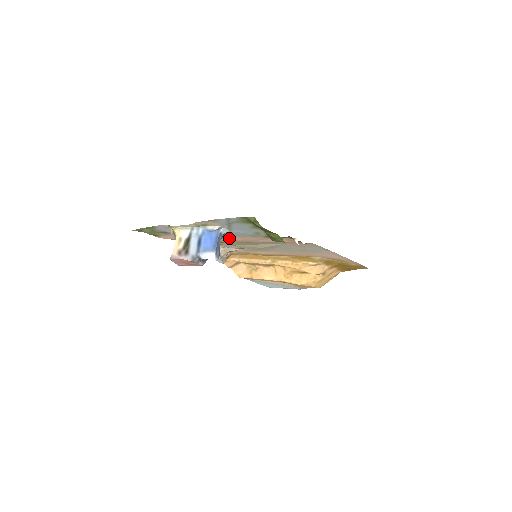
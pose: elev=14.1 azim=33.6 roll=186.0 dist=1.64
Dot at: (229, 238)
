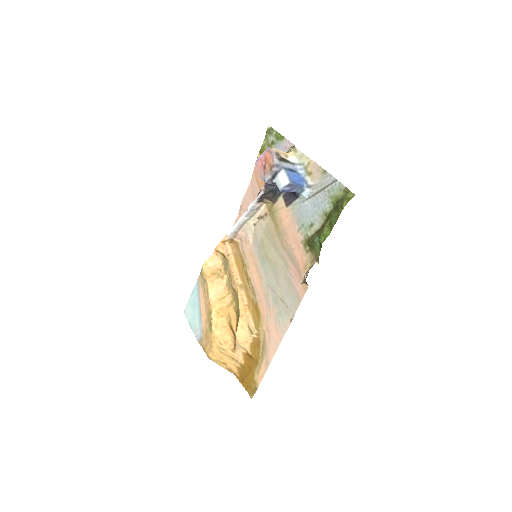
Dot at: (286, 211)
